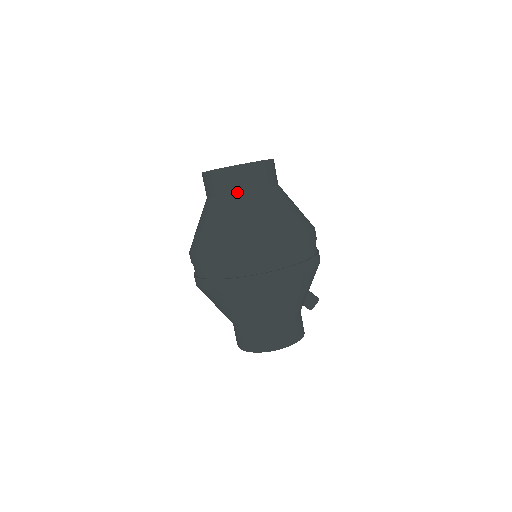
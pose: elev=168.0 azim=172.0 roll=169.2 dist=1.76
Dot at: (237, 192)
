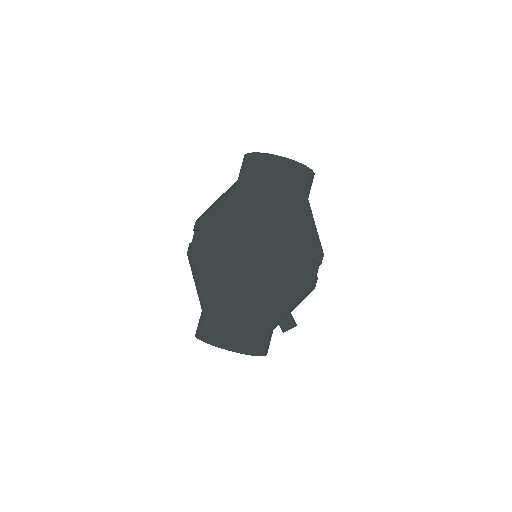
Dot at: (270, 180)
